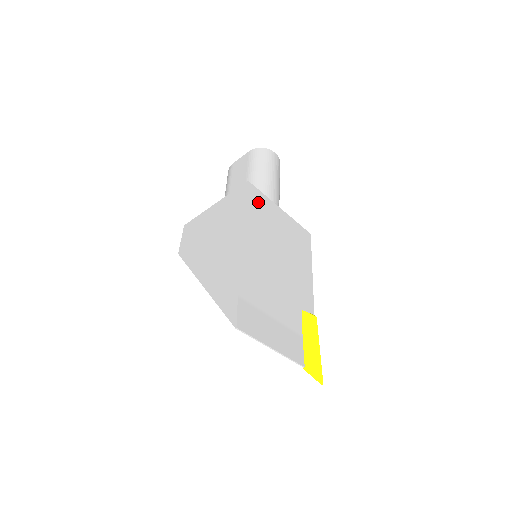
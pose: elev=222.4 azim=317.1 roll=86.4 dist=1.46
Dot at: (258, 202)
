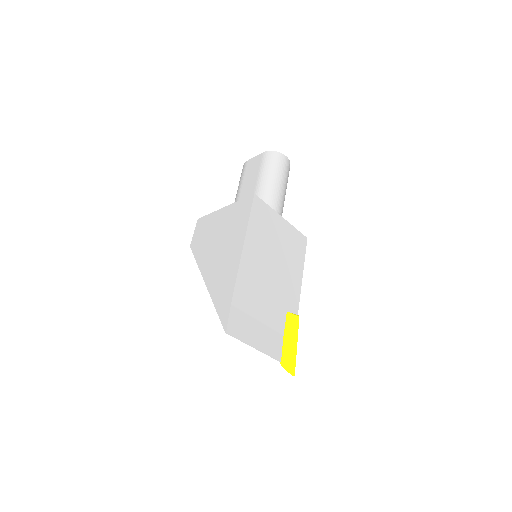
Dot at: (261, 214)
